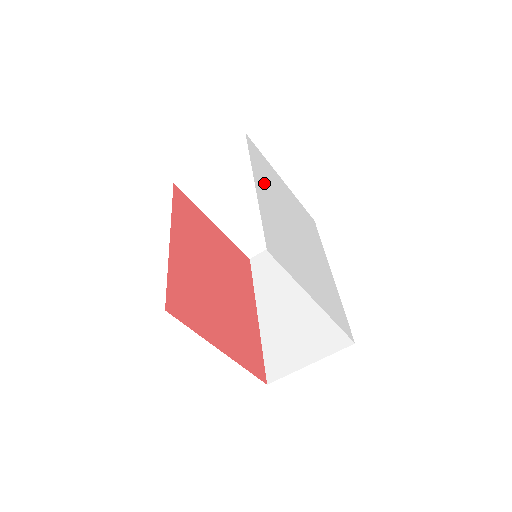
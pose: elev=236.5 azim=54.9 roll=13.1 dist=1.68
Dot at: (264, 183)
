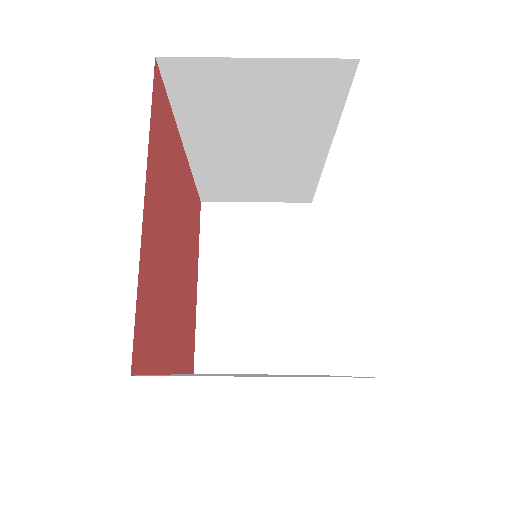
Dot at: occluded
